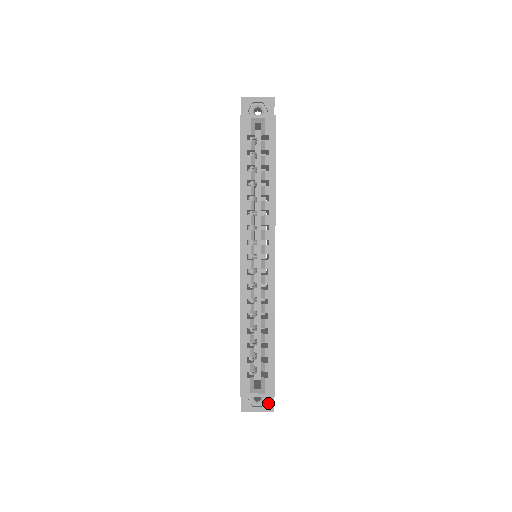
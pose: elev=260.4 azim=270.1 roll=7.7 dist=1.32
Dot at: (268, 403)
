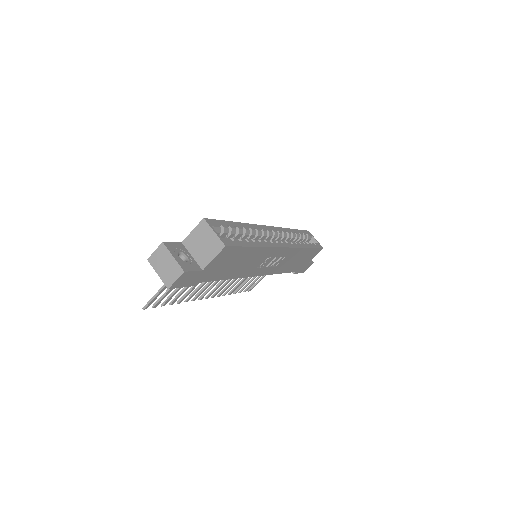
Dot at: (187, 266)
